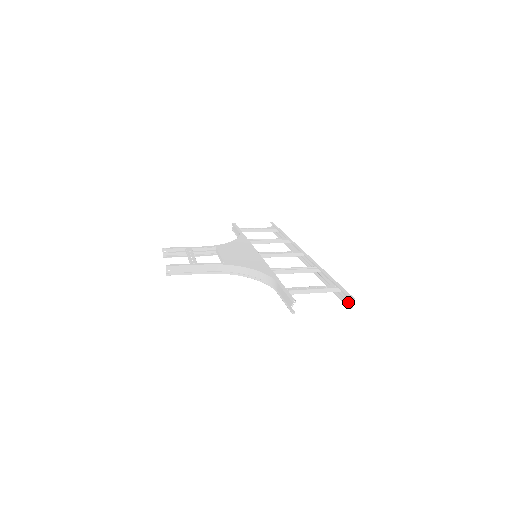
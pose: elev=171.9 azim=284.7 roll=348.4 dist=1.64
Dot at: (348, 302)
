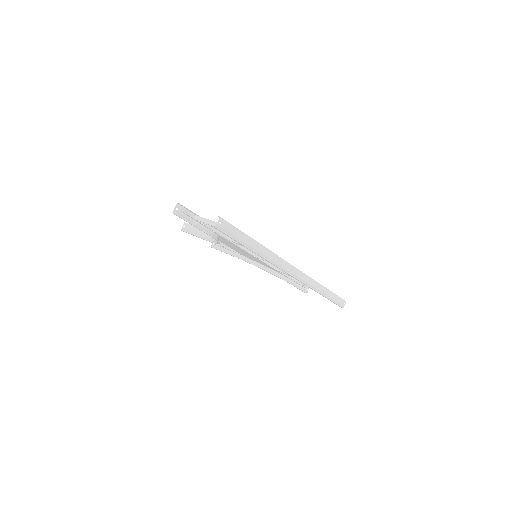
Dot at: (221, 228)
